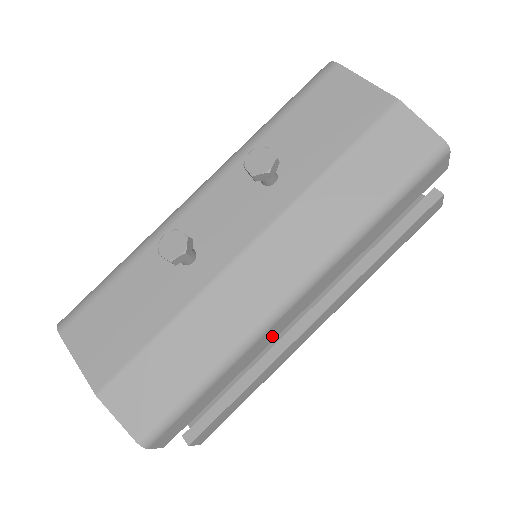
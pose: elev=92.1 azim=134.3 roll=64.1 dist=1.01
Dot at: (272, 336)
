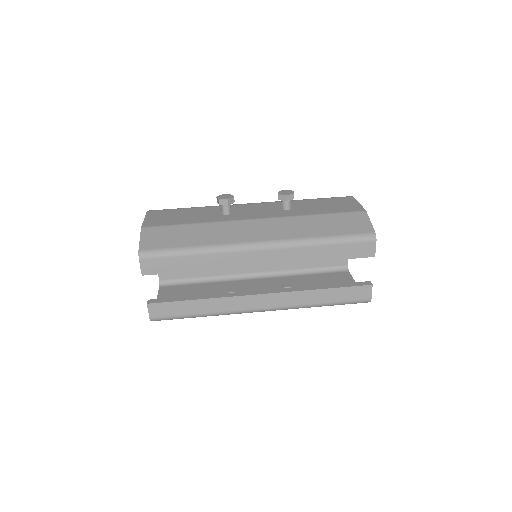
Dot at: (233, 263)
